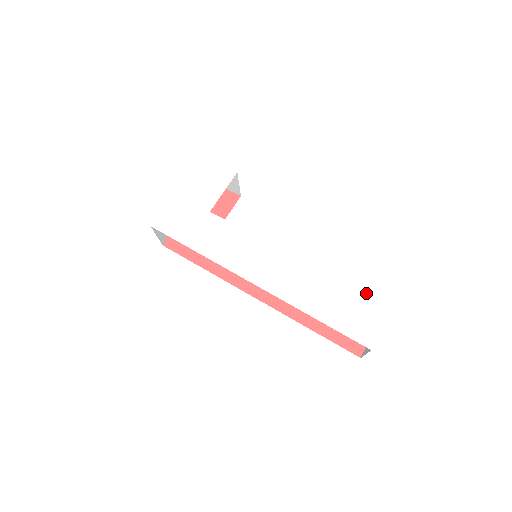
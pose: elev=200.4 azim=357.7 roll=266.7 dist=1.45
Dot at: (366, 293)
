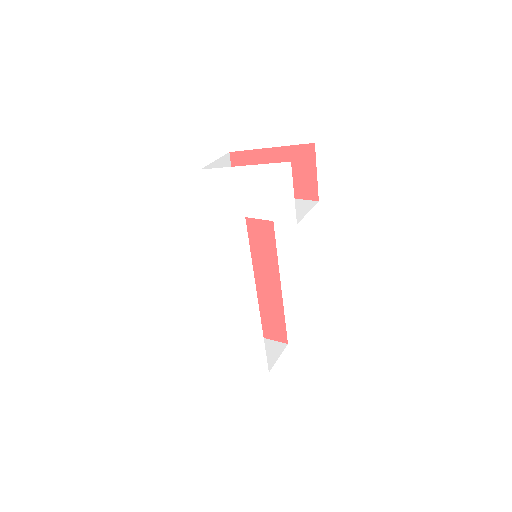
Dot at: (264, 355)
